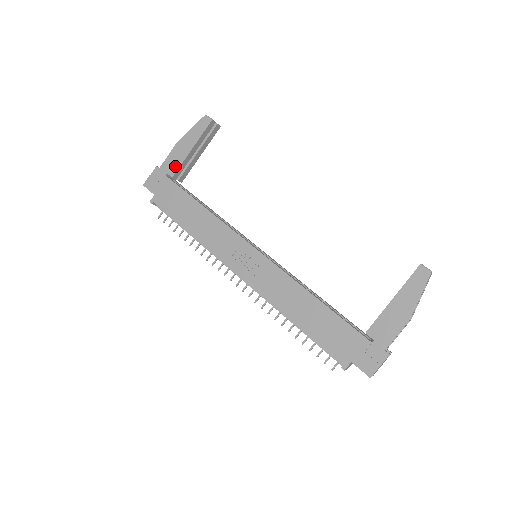
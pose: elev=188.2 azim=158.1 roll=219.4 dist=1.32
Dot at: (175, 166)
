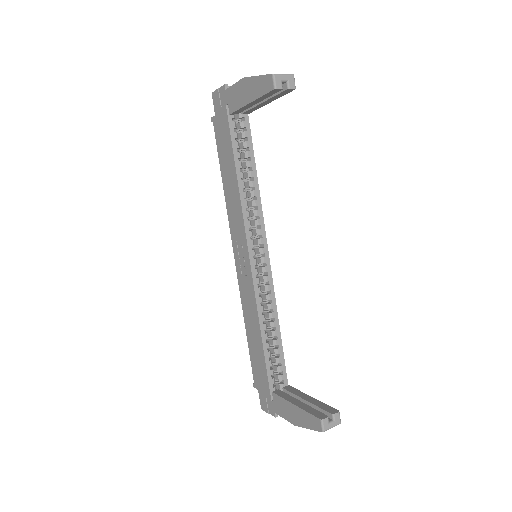
Dot at: (234, 105)
